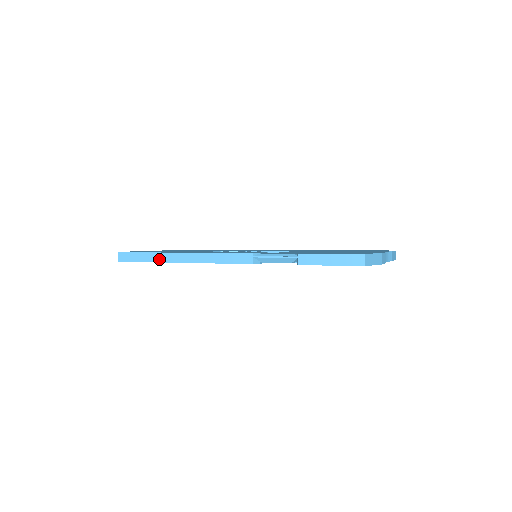
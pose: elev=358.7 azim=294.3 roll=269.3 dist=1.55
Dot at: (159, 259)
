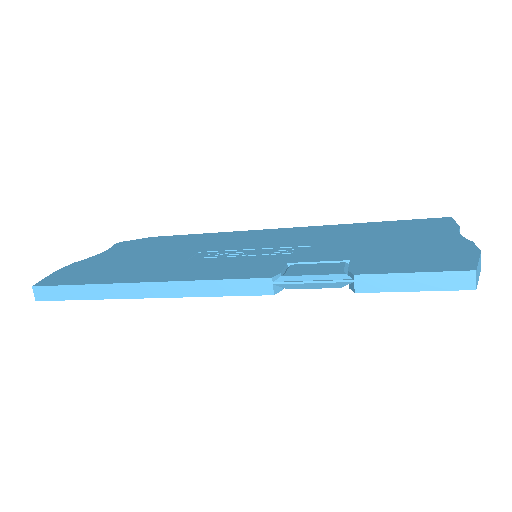
Dot at: (107, 294)
